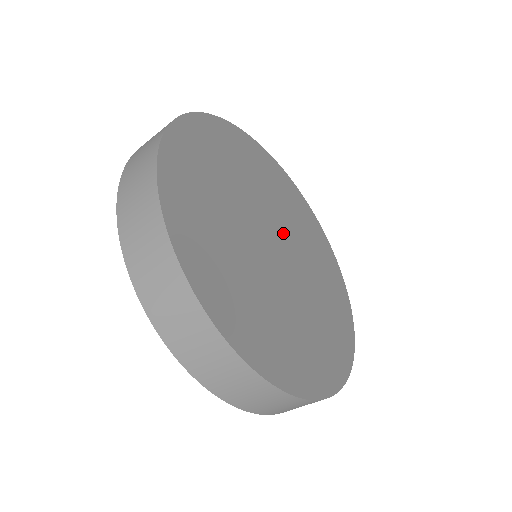
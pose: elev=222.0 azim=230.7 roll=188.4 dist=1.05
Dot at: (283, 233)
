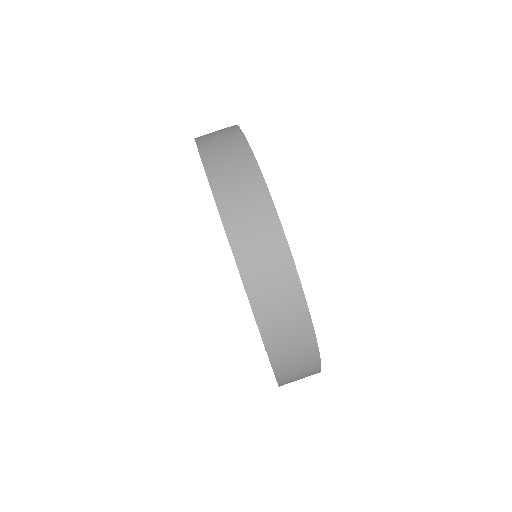
Dot at: occluded
